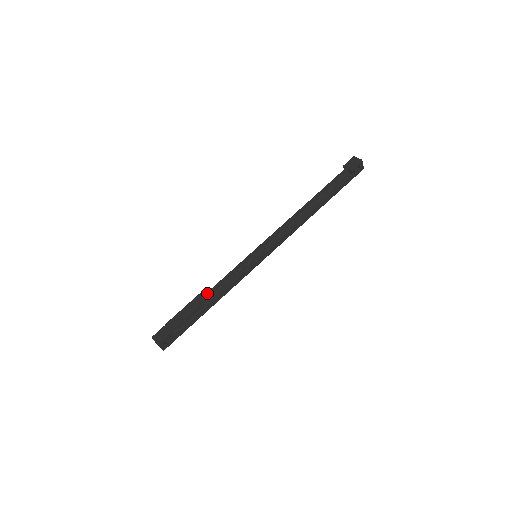
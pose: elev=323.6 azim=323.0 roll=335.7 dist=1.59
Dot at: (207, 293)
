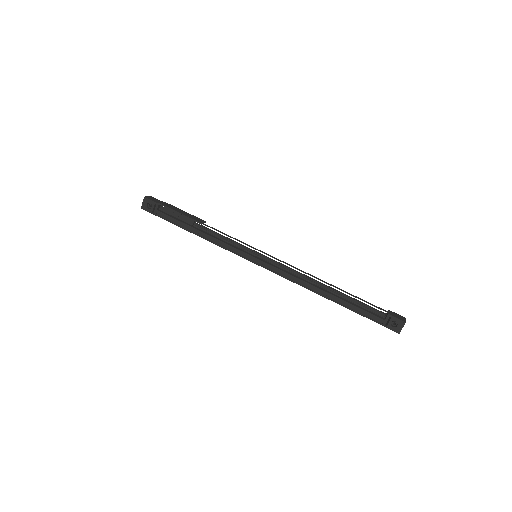
Dot at: occluded
